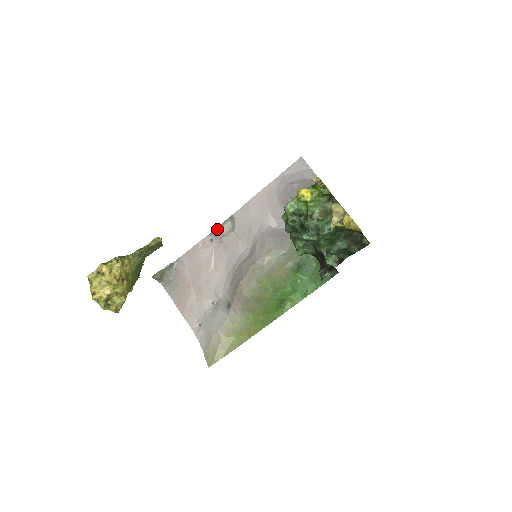
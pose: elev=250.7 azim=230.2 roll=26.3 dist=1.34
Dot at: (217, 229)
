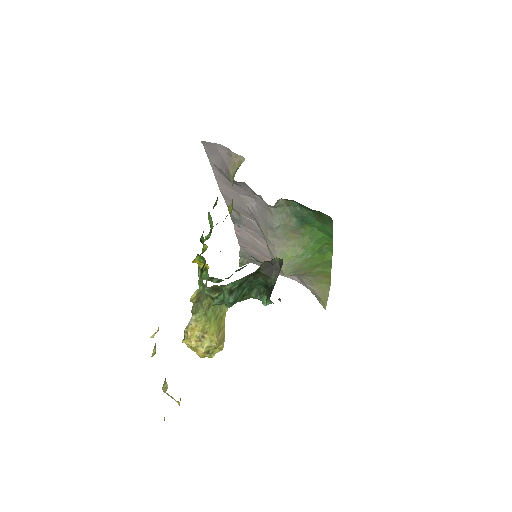
Dot at: (232, 218)
